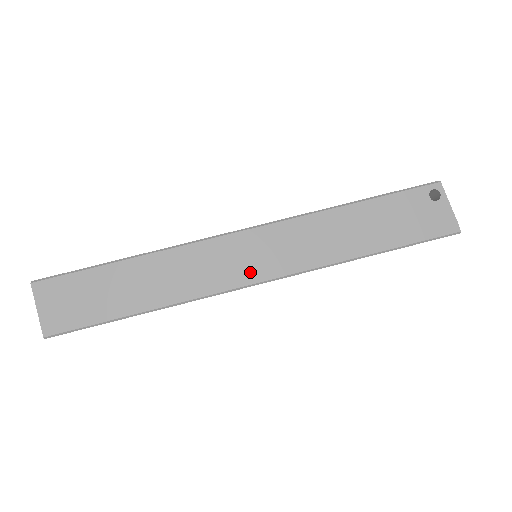
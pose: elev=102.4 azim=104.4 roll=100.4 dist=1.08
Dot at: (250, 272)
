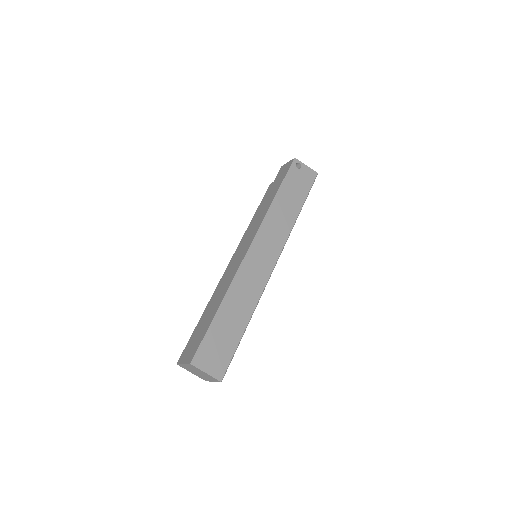
Dot at: (269, 263)
